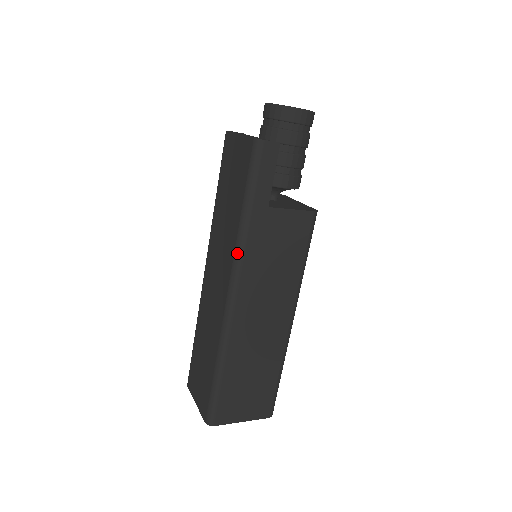
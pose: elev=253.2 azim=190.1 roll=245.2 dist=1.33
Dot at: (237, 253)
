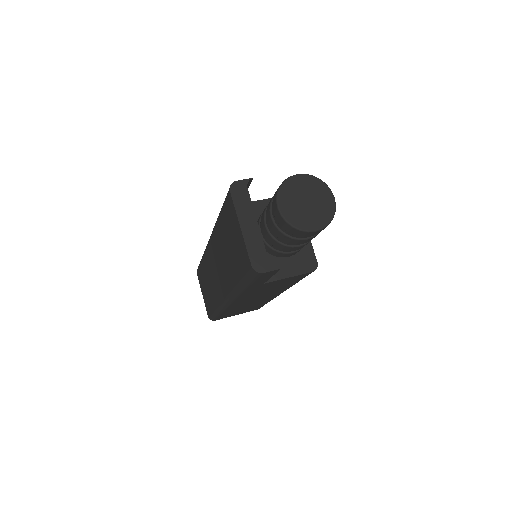
Dot at: (232, 295)
